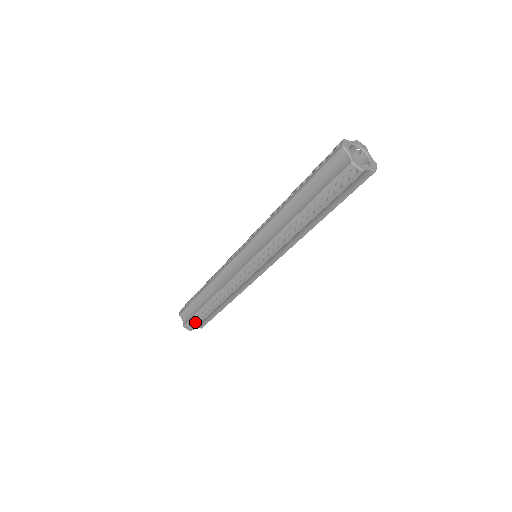
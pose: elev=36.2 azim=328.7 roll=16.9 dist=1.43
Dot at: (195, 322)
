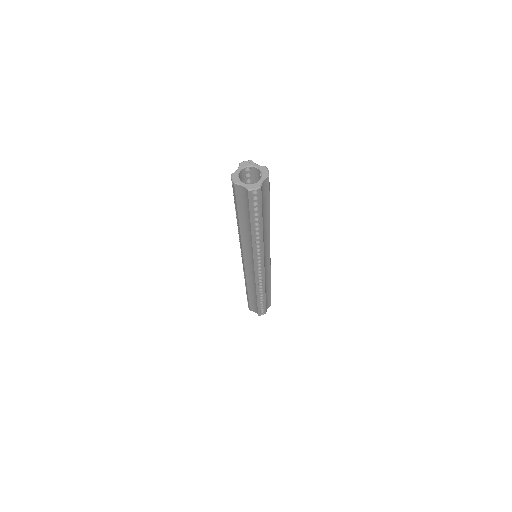
Dot at: (262, 309)
